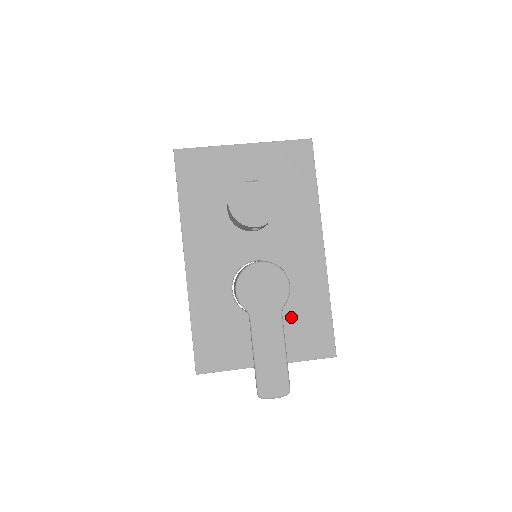
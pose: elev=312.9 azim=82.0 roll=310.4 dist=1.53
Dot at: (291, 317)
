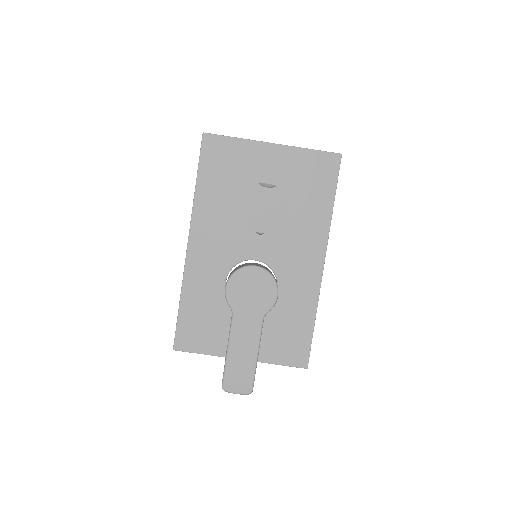
Dot at: (274, 321)
